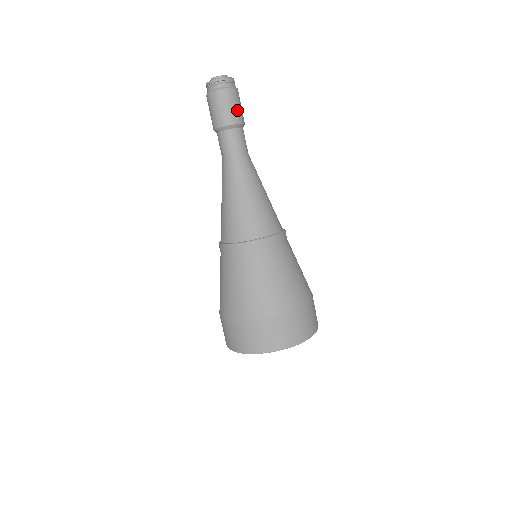
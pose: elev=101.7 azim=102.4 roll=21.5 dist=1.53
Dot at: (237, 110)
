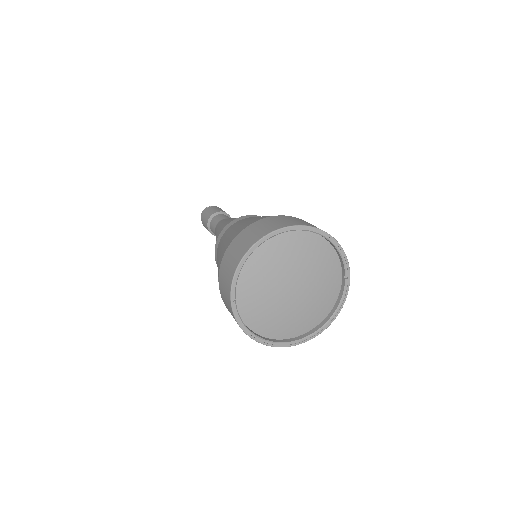
Dot at: occluded
